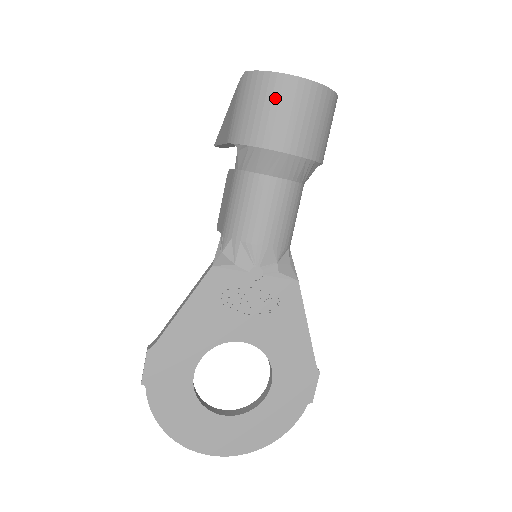
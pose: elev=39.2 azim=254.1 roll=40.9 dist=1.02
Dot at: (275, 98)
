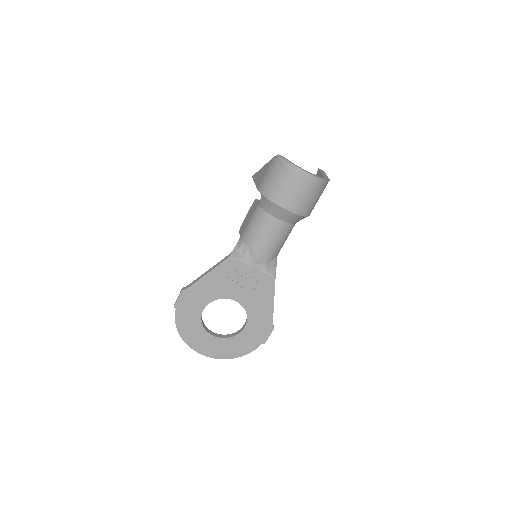
Dot at: (289, 179)
